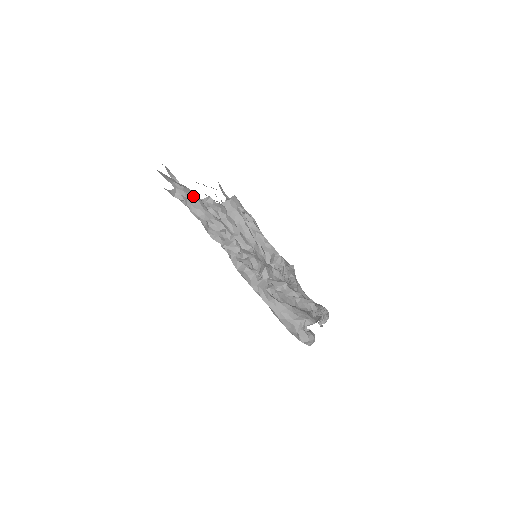
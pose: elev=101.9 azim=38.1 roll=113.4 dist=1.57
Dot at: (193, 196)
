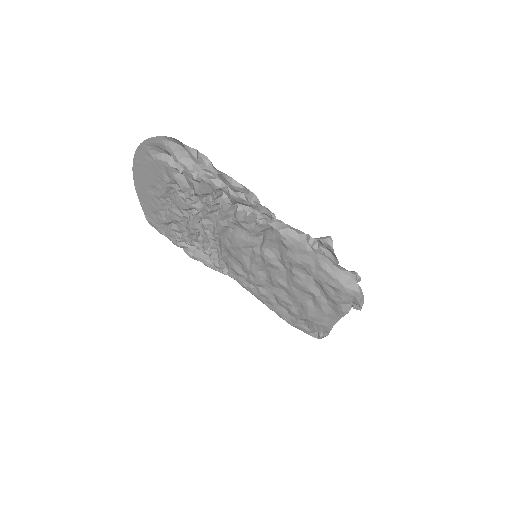
Dot at: occluded
